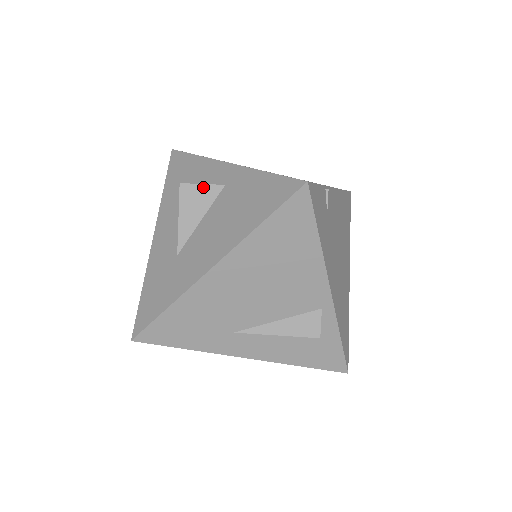
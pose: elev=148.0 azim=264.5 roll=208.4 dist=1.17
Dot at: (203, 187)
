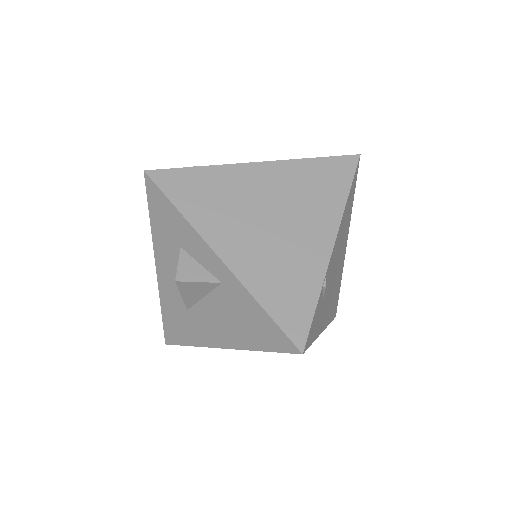
Dot at: (200, 284)
